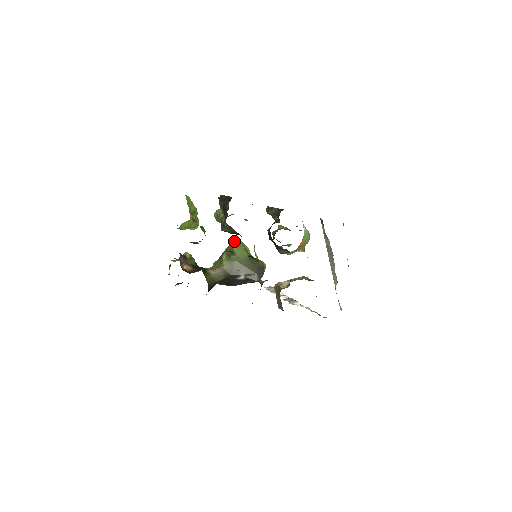
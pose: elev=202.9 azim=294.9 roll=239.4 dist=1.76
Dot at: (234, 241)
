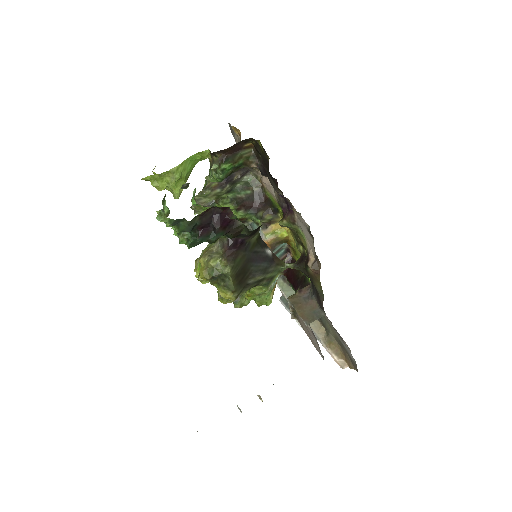
Dot at: occluded
